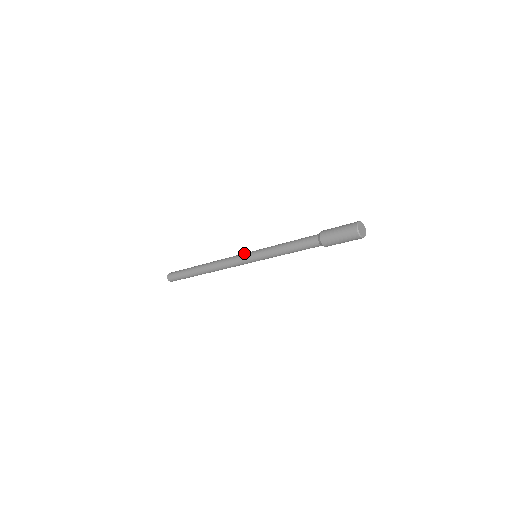
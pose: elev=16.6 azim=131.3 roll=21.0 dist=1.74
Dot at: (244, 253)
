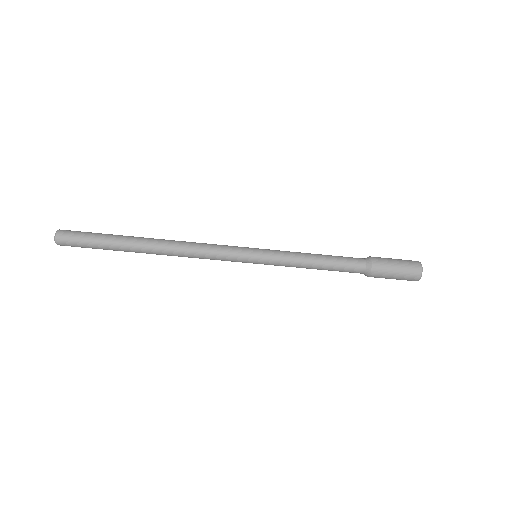
Dot at: occluded
